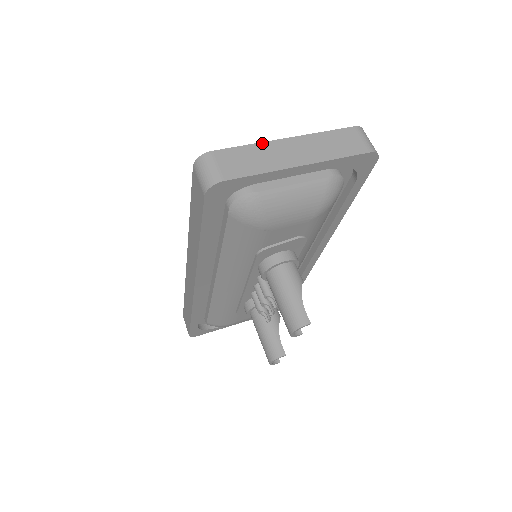
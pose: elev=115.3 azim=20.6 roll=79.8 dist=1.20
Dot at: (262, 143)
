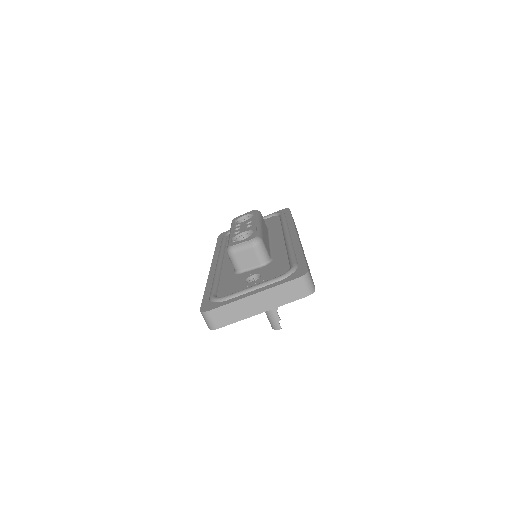
Dot at: (238, 301)
